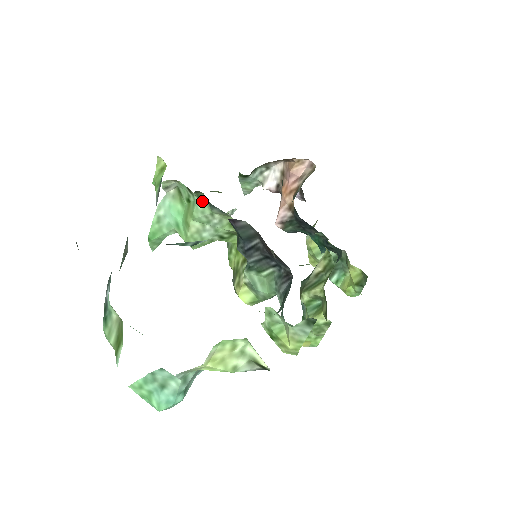
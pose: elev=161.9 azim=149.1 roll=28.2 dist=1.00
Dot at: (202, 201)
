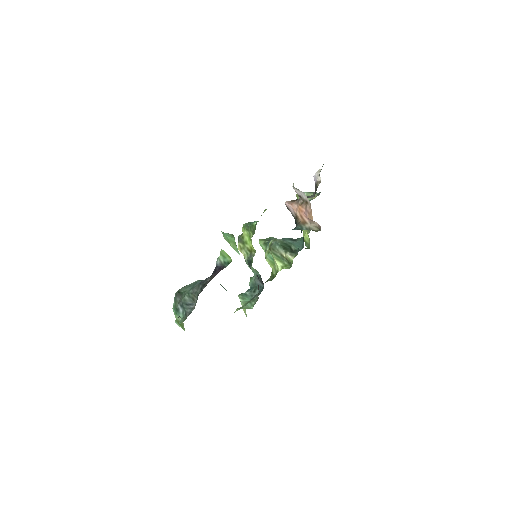
Dot at: occluded
